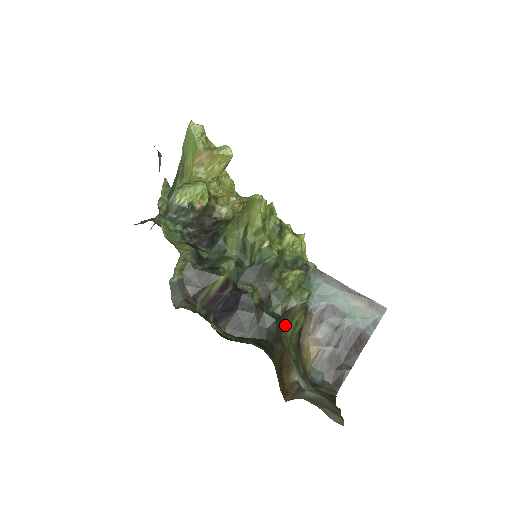
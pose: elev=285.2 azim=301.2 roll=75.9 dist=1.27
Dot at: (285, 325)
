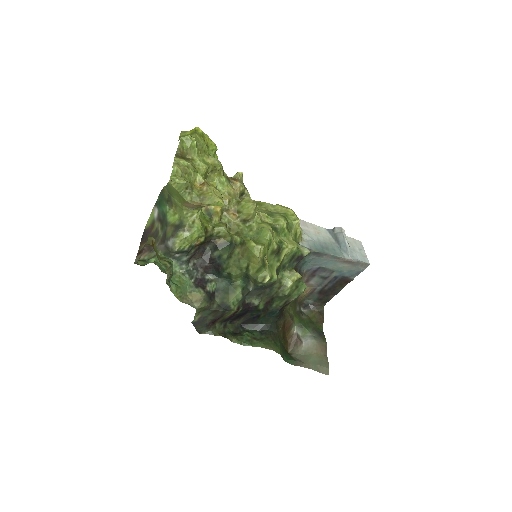
Dot at: (285, 307)
